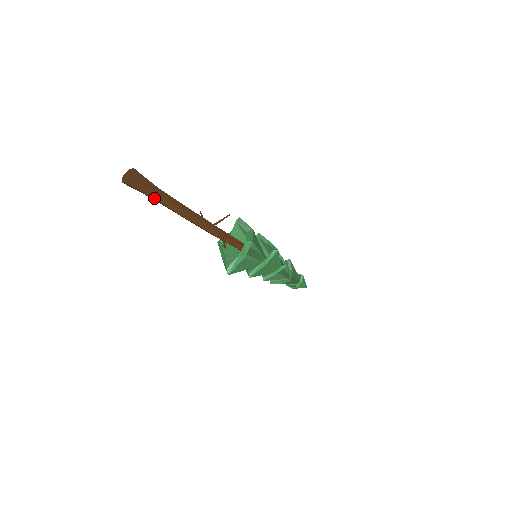
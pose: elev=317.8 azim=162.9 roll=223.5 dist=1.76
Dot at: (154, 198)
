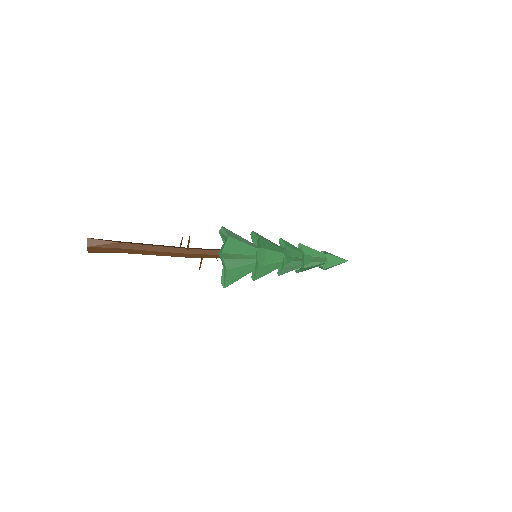
Dot at: (119, 252)
